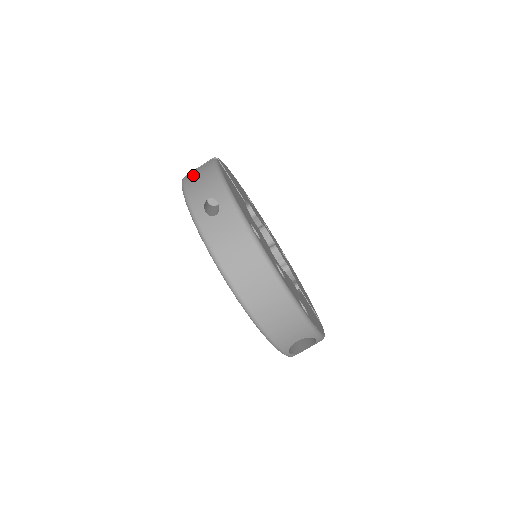
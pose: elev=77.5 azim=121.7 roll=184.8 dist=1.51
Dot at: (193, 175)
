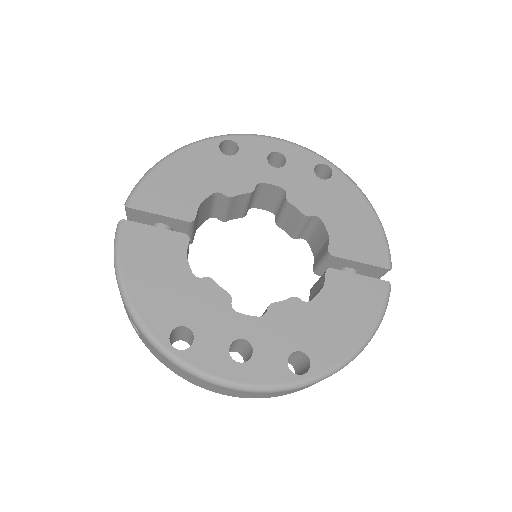
Dot at: occluded
